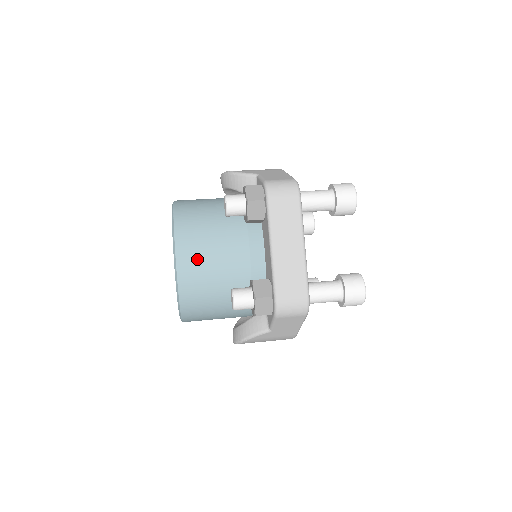
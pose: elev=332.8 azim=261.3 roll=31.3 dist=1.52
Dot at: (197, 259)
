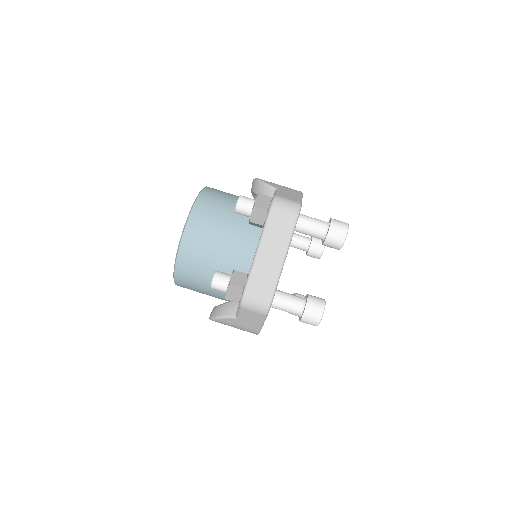
Dot at: (200, 237)
